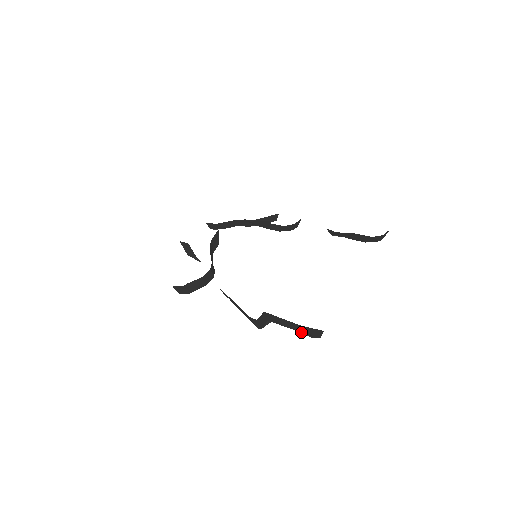
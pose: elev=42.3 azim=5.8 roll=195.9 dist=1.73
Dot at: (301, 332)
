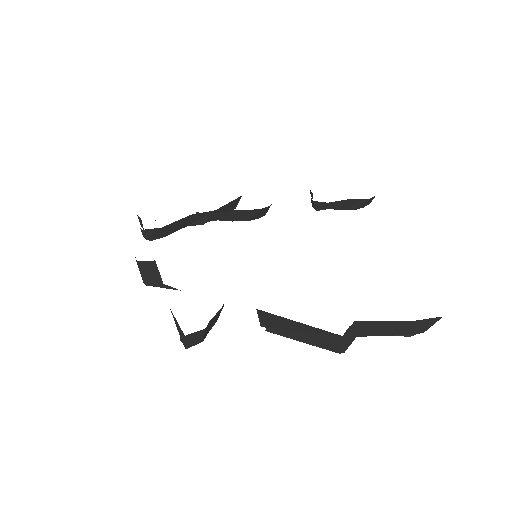
Dot at: (394, 335)
